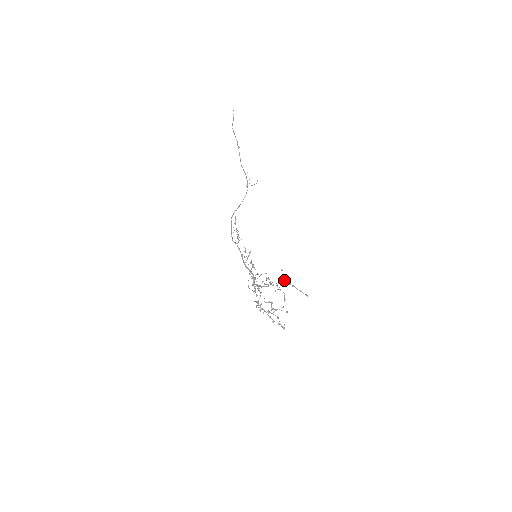
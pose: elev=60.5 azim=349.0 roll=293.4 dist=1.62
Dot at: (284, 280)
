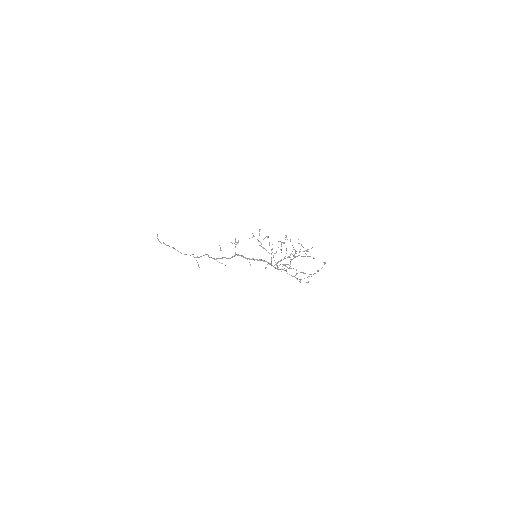
Dot at: occluded
